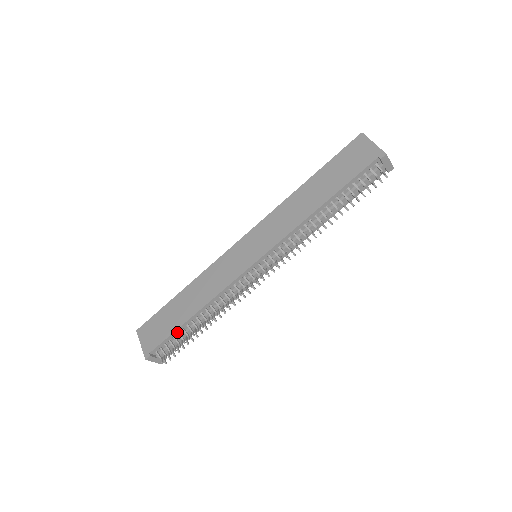
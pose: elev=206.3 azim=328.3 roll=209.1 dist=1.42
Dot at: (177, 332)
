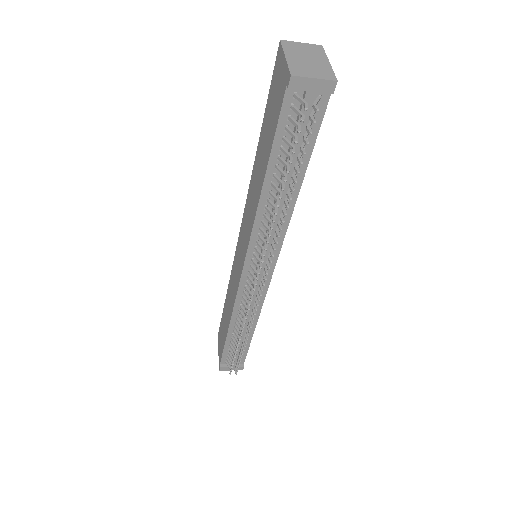
Dot at: (228, 345)
